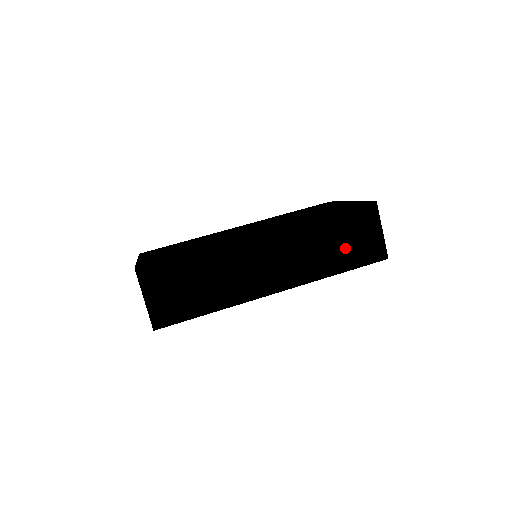
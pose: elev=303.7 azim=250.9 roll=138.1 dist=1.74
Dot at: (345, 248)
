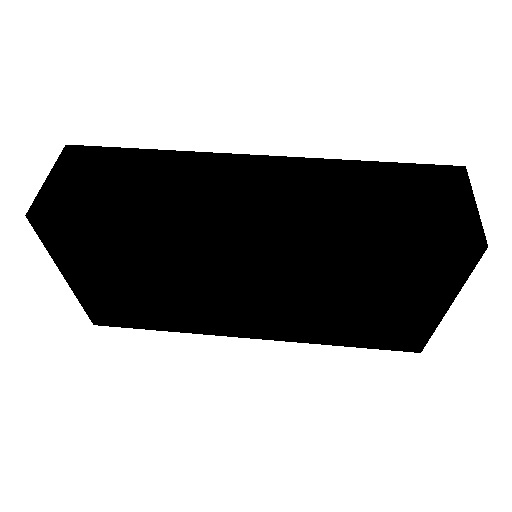
Dot at: (396, 208)
